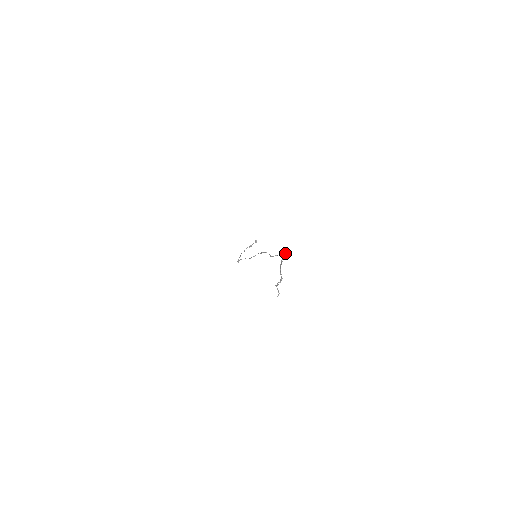
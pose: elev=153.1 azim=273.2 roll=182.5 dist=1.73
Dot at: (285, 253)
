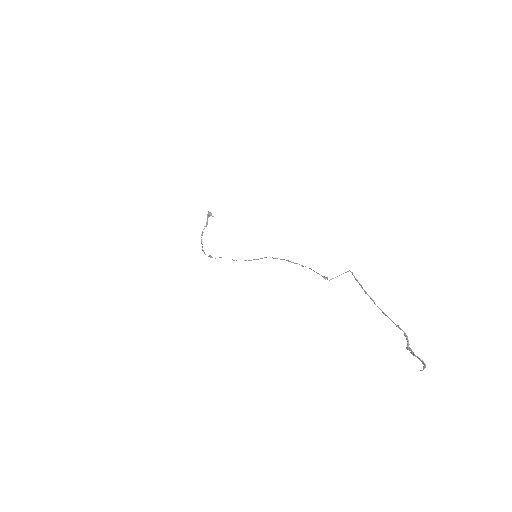
Dot at: (351, 272)
